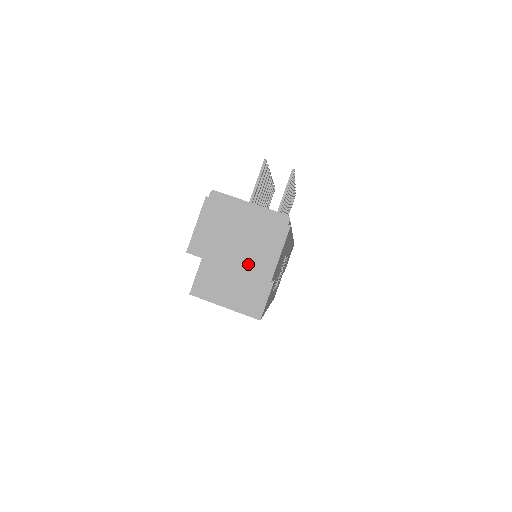
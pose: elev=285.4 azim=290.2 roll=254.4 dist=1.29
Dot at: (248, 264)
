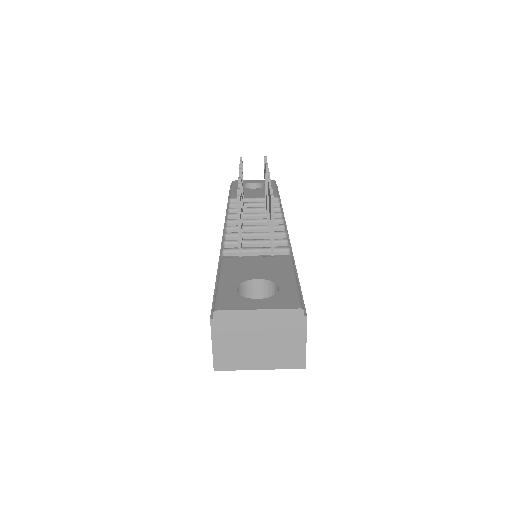
Dot at: (278, 361)
